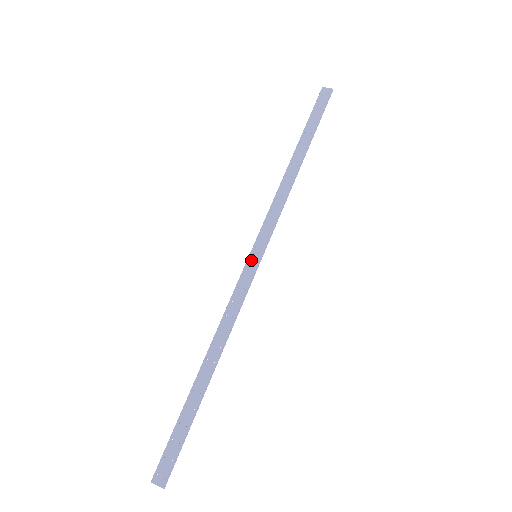
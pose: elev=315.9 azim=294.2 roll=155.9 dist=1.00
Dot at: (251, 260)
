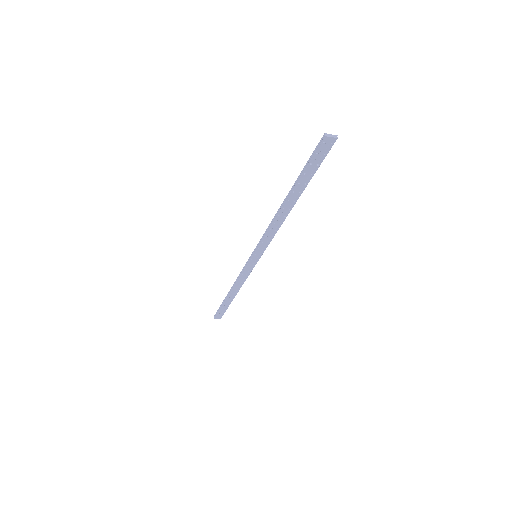
Dot at: (255, 252)
